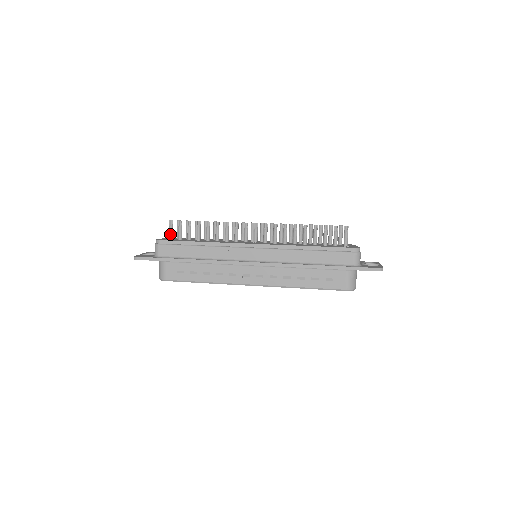
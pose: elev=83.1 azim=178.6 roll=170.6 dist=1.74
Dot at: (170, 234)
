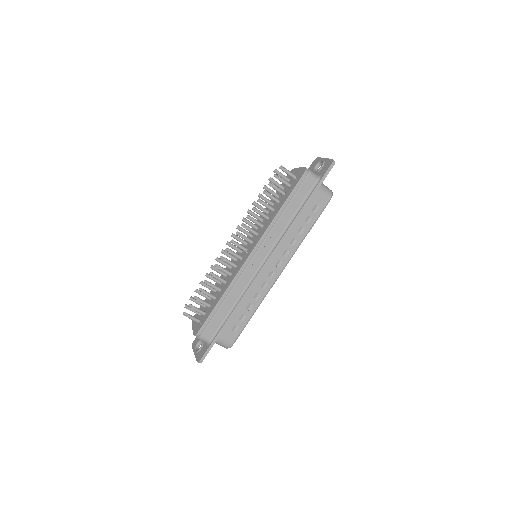
Dot at: (195, 320)
